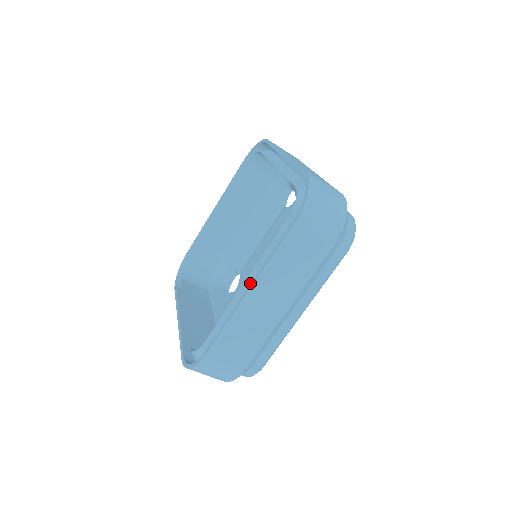
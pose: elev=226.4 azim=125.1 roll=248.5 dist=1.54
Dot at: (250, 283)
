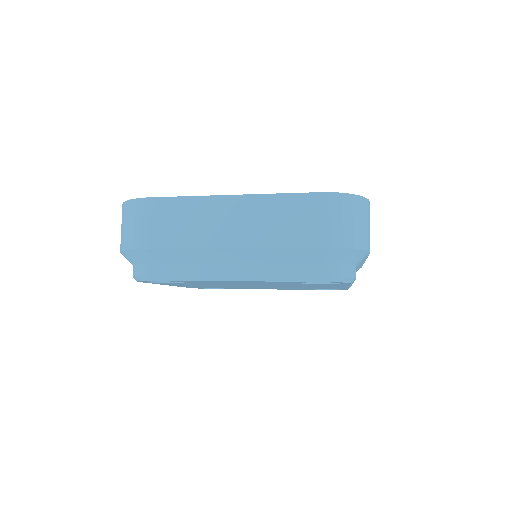
Dot at: occluded
